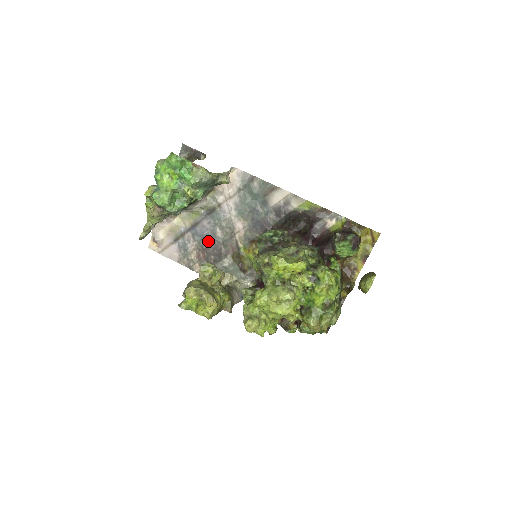
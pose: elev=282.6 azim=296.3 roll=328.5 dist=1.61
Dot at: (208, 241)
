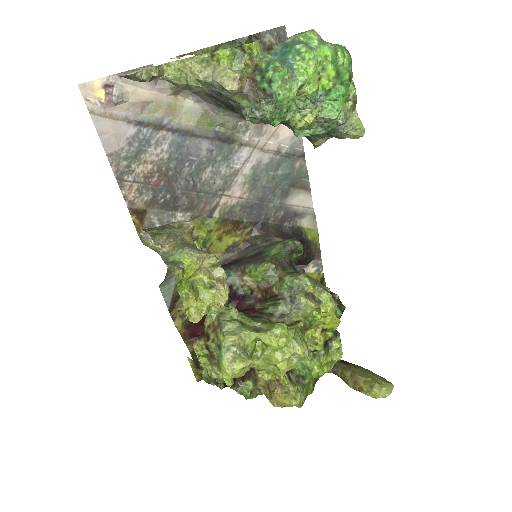
Dot at: (183, 170)
